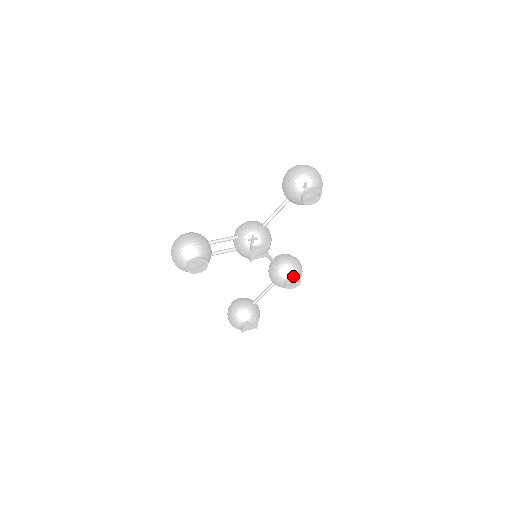
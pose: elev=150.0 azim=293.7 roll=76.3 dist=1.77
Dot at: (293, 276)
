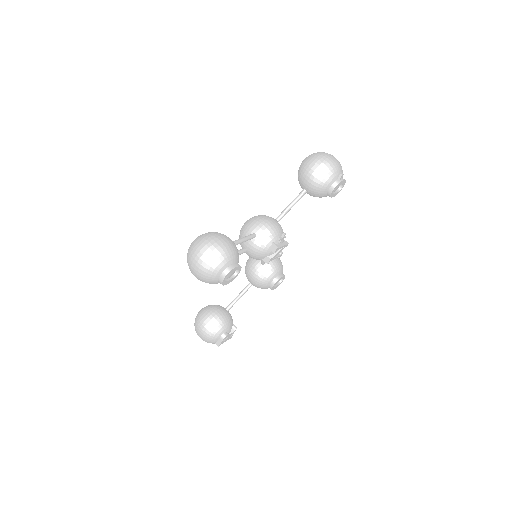
Dot at: (281, 275)
